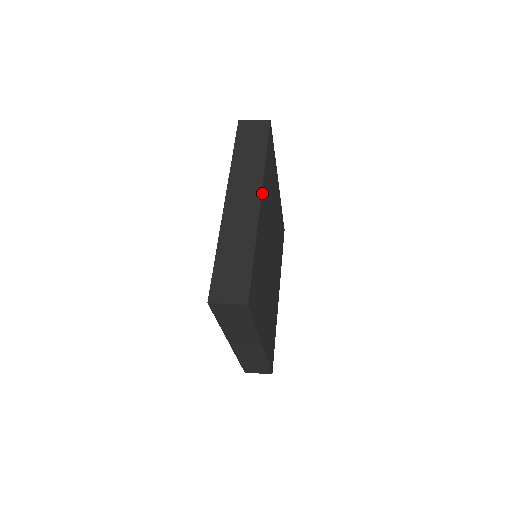
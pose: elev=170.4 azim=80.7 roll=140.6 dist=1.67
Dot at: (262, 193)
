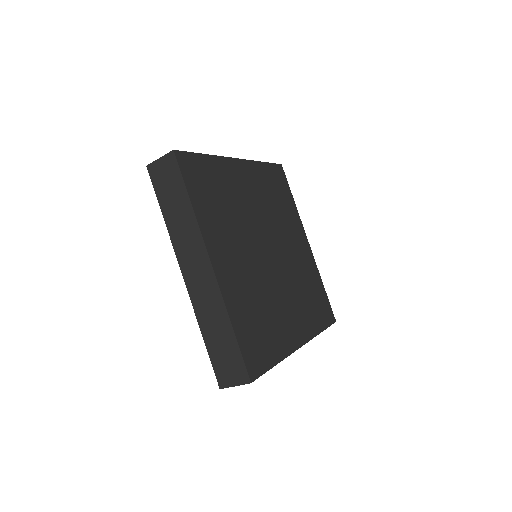
Dot at: (244, 163)
